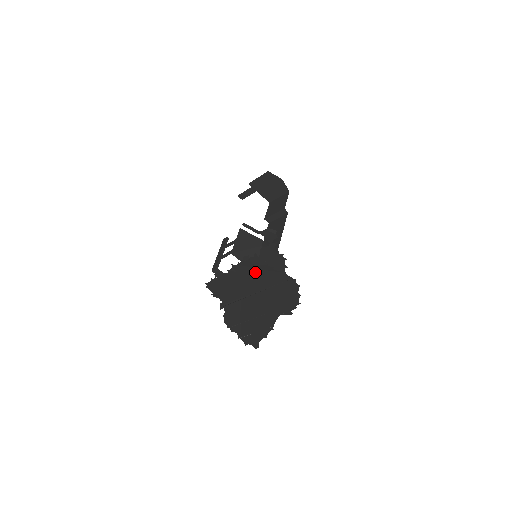
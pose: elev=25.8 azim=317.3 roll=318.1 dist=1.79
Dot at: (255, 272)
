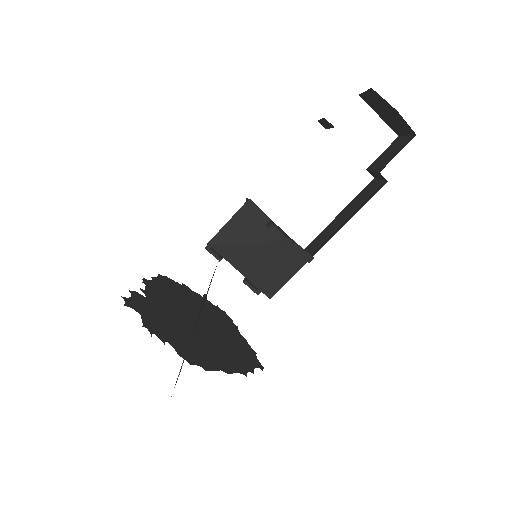
Dot at: (155, 315)
